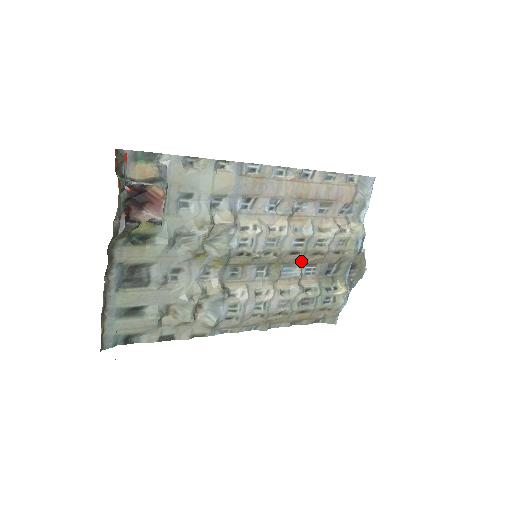
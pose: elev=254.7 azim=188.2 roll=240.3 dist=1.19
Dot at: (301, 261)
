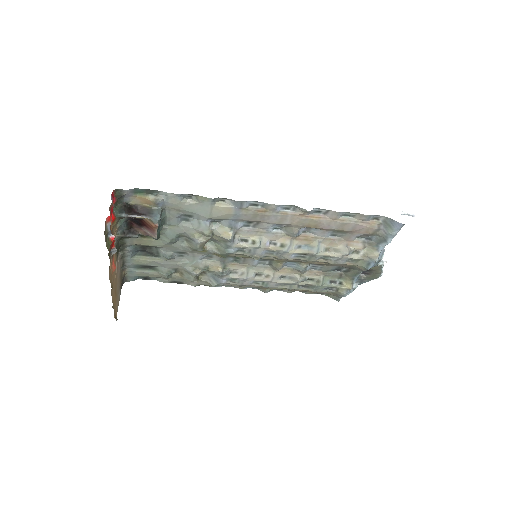
Dot at: (306, 262)
